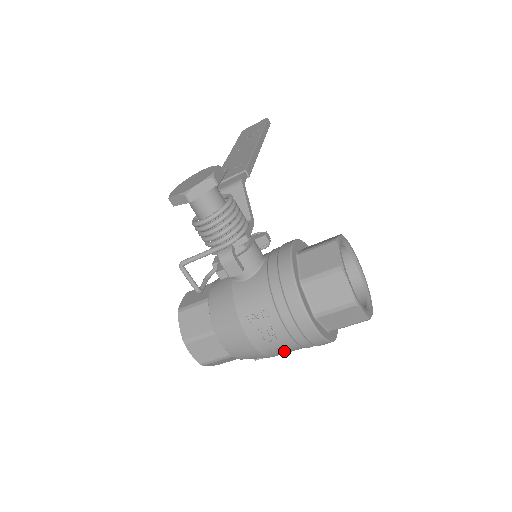
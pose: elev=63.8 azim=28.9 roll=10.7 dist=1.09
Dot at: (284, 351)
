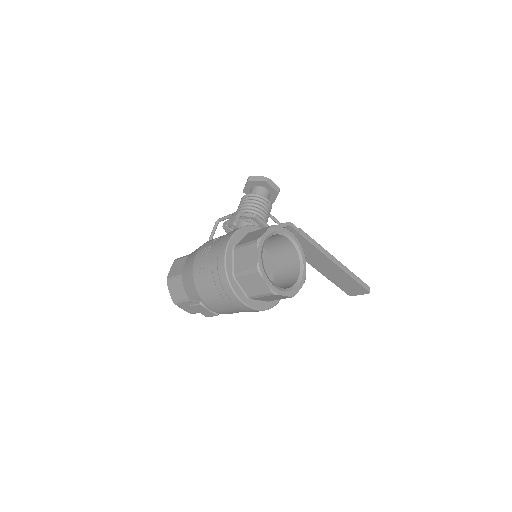
Dot at: (203, 276)
